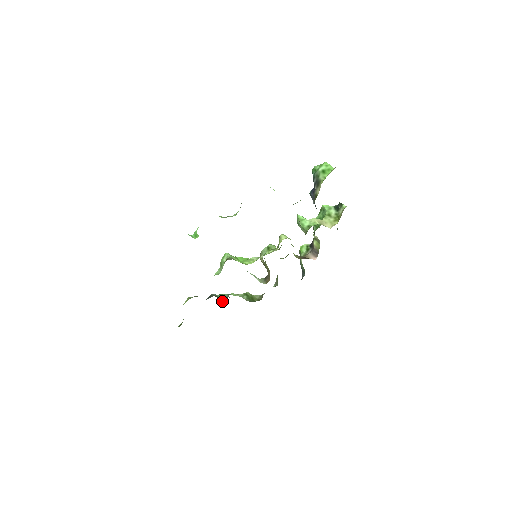
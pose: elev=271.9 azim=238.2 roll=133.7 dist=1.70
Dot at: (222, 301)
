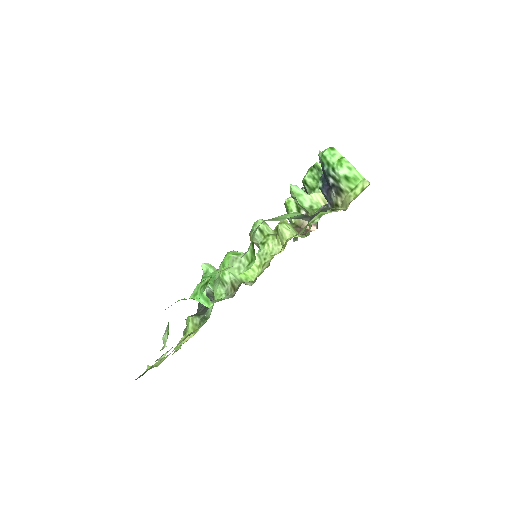
Dot at: occluded
